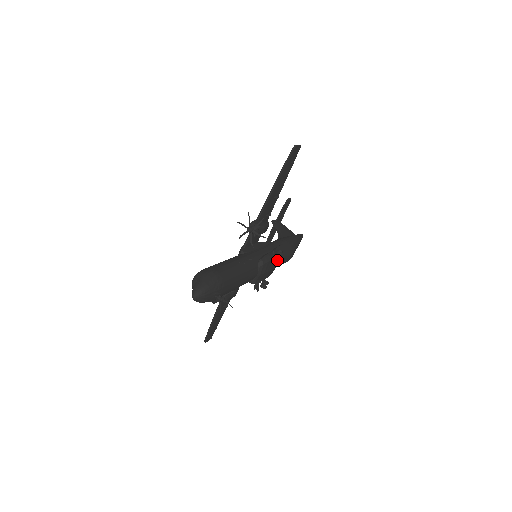
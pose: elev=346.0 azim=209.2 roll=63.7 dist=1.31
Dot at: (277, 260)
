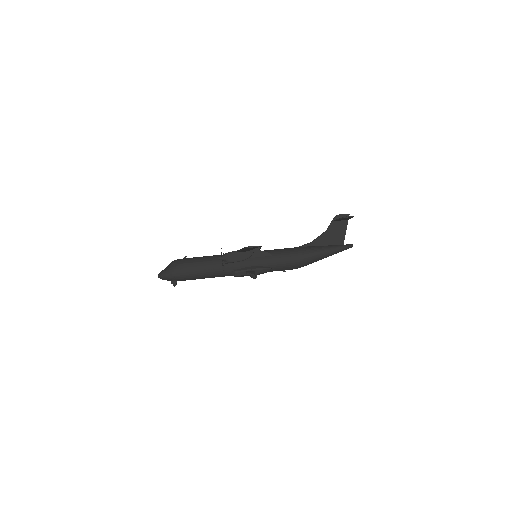
Dot at: (260, 273)
